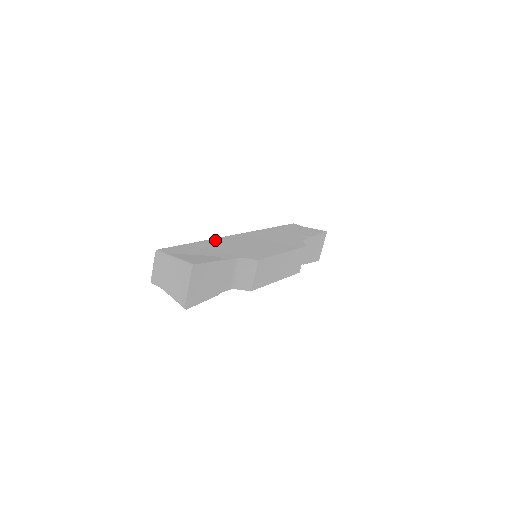
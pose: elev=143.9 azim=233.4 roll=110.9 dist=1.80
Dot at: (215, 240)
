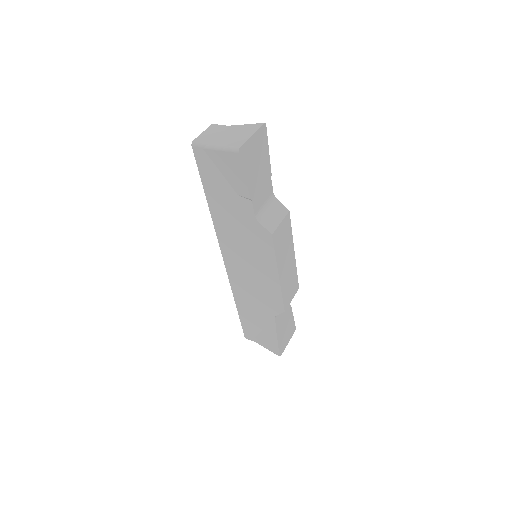
Dot at: occluded
